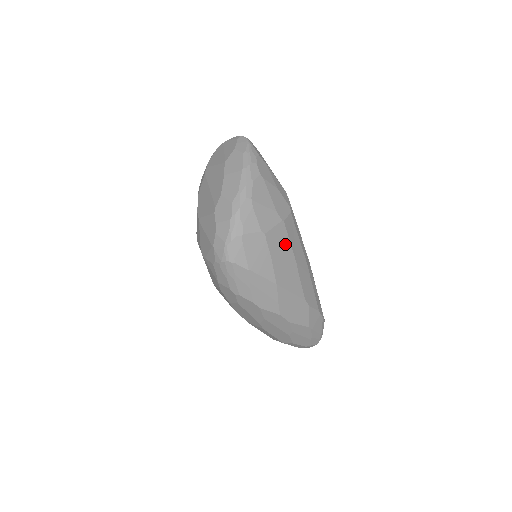
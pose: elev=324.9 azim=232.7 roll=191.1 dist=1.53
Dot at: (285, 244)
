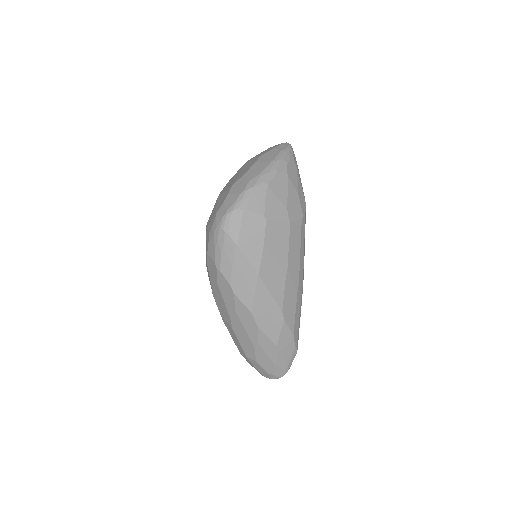
Dot at: (283, 243)
